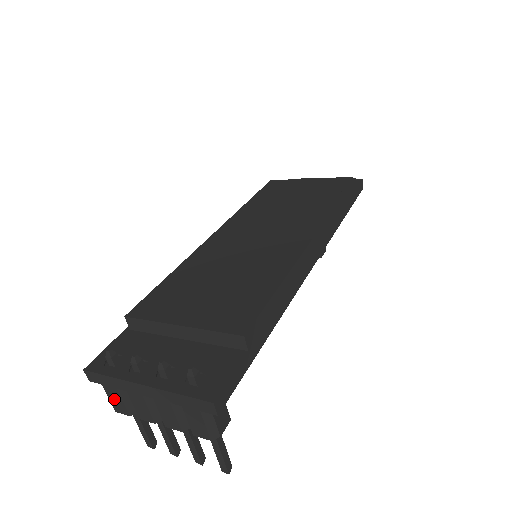
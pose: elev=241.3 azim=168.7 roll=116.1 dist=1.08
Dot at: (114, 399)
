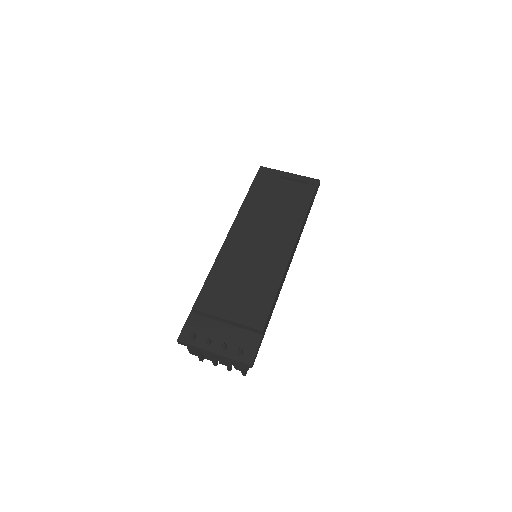
Dot at: (192, 351)
